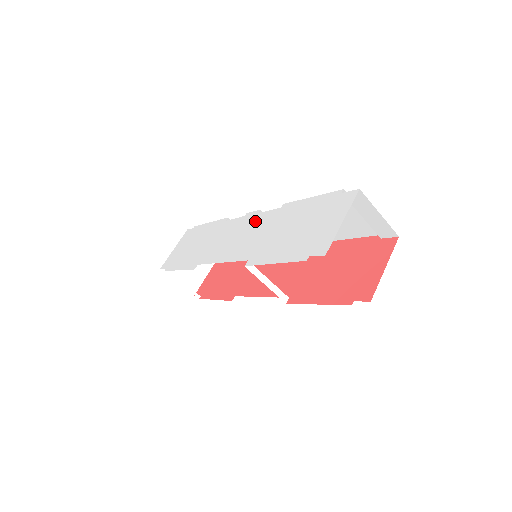
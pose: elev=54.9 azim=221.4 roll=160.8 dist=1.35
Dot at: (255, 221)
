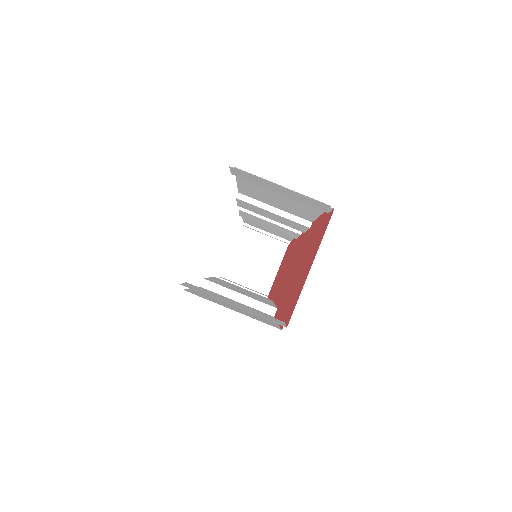
Dot at: occluded
